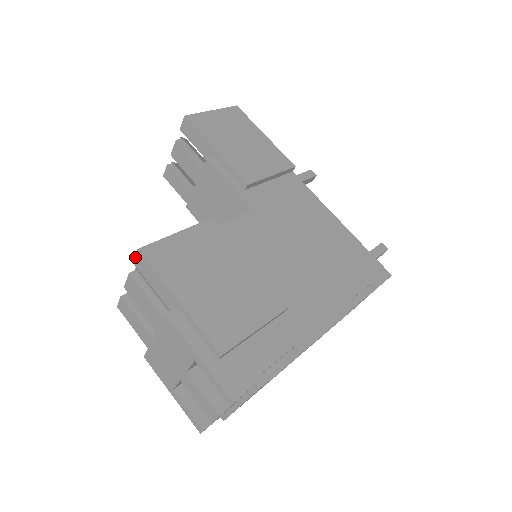
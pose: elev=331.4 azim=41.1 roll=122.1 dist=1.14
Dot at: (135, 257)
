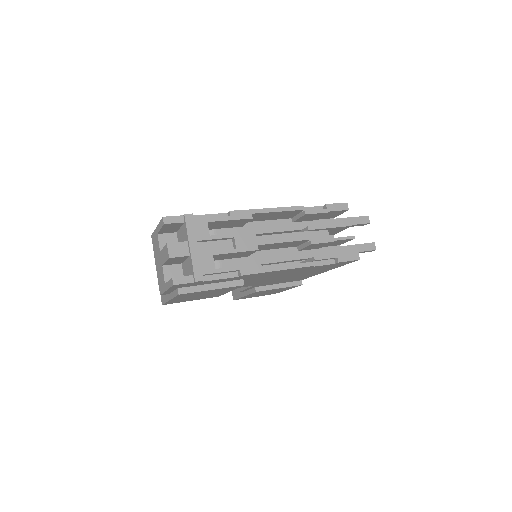
Dot at: occluded
